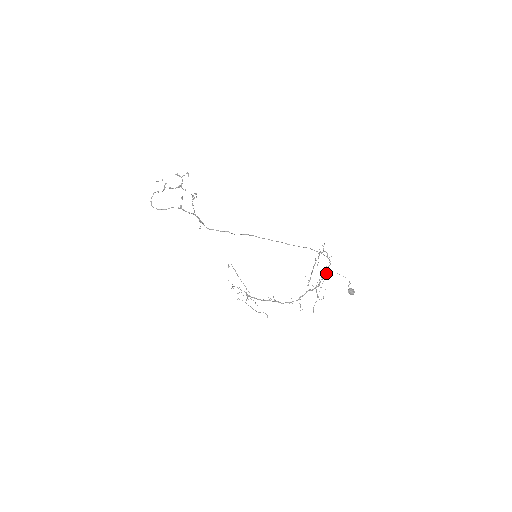
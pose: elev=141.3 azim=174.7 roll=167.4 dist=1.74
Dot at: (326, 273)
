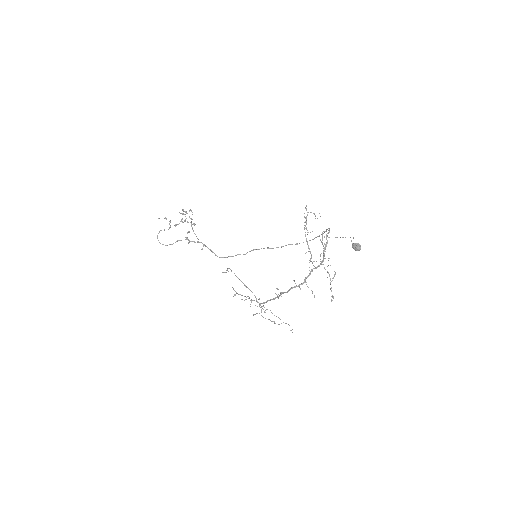
Dot at: (327, 242)
